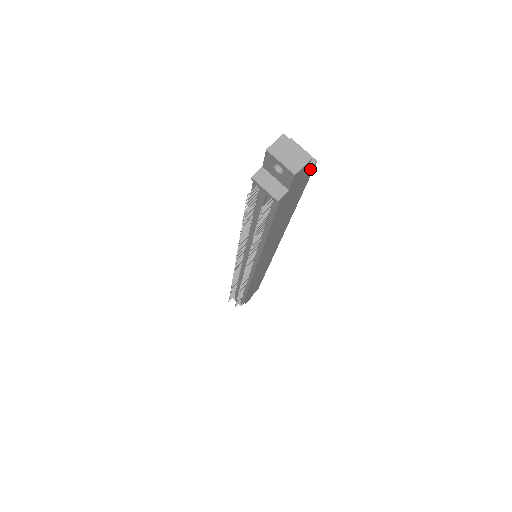
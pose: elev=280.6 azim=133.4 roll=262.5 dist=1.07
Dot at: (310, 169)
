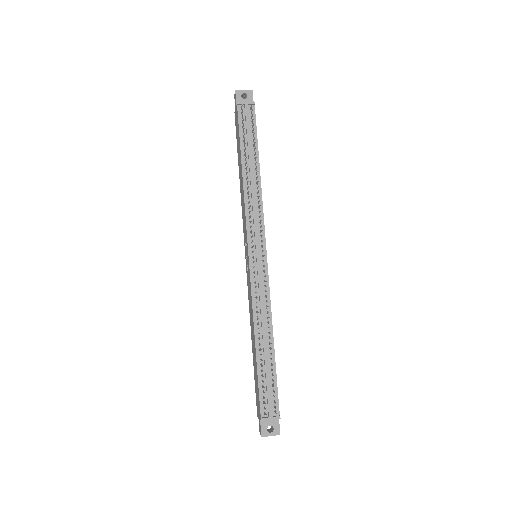
Dot at: occluded
